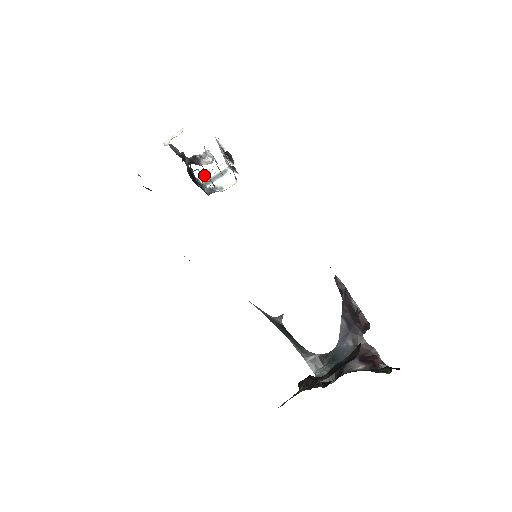
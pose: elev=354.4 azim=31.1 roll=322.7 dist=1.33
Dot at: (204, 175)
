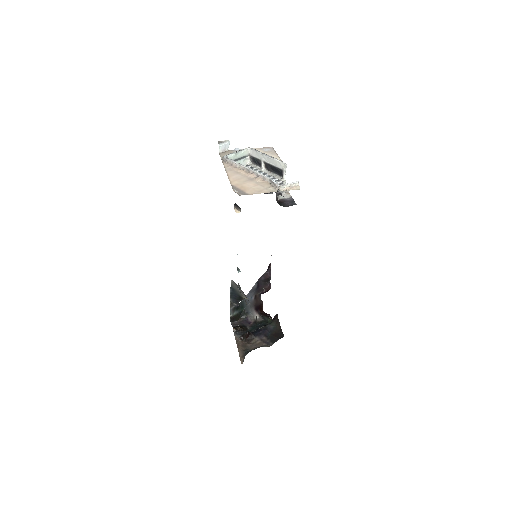
Dot at: (231, 155)
